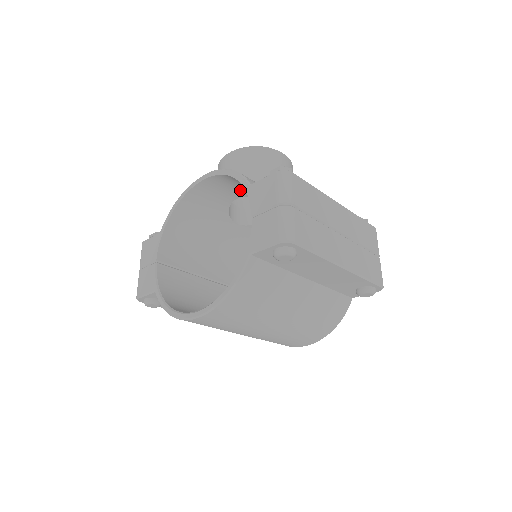
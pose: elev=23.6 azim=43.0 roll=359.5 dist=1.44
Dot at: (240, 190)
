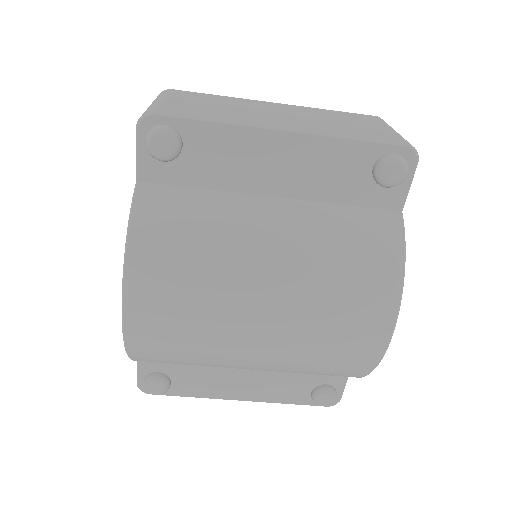
Dot at: occluded
